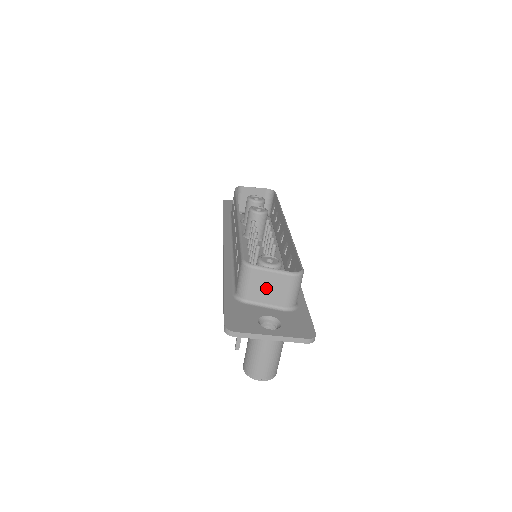
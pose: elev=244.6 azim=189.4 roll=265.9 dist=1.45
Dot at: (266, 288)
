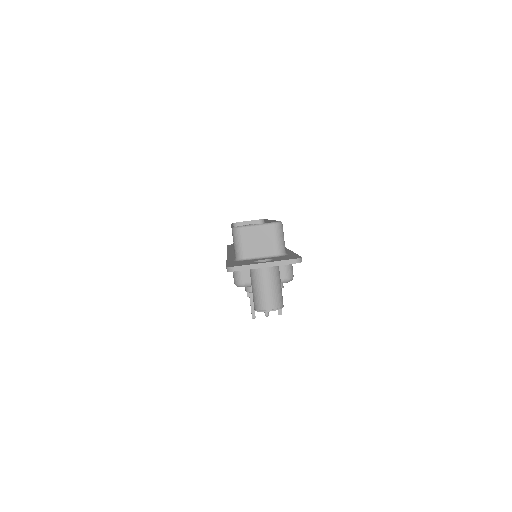
Dot at: (256, 242)
